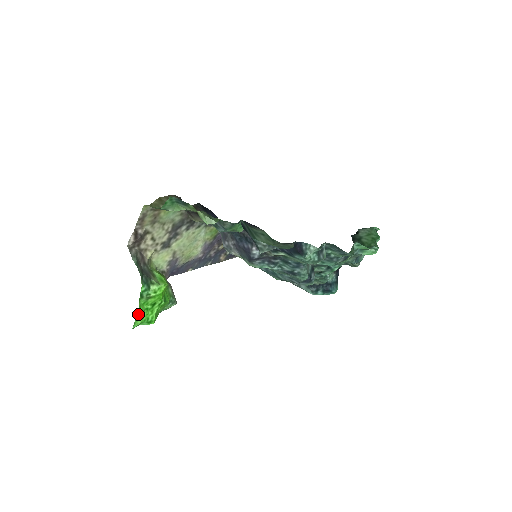
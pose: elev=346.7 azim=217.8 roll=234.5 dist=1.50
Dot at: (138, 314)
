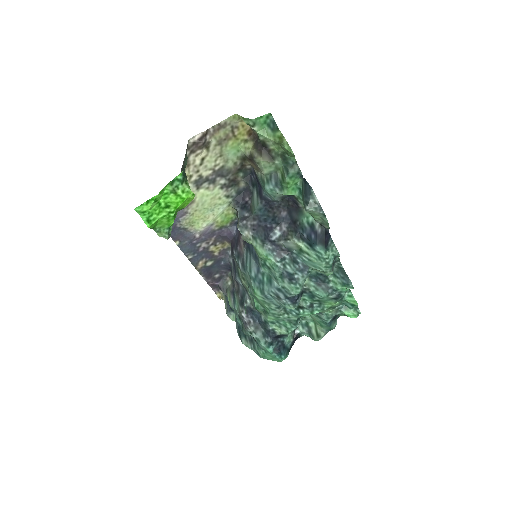
Dot at: (155, 196)
